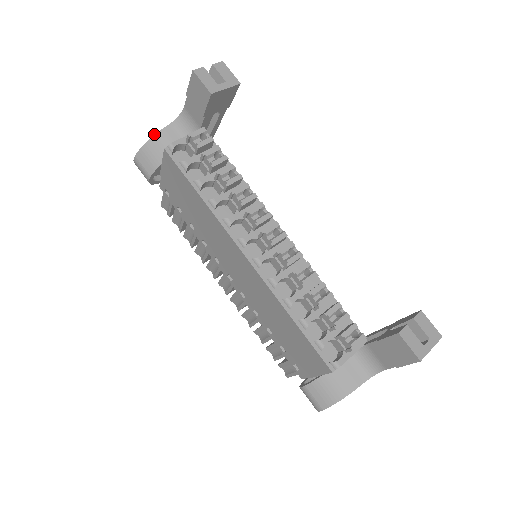
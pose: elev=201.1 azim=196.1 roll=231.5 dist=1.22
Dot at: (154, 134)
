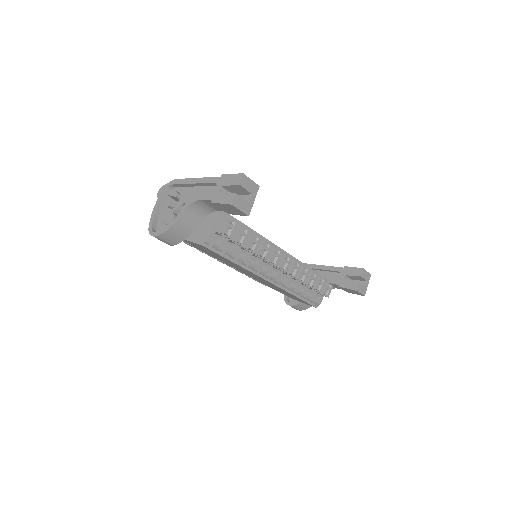
Dot at: (175, 222)
